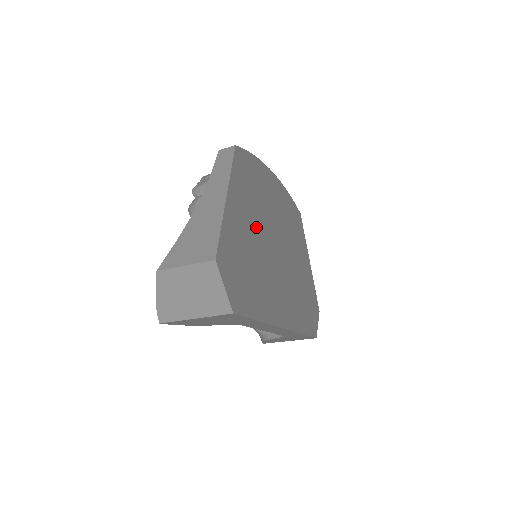
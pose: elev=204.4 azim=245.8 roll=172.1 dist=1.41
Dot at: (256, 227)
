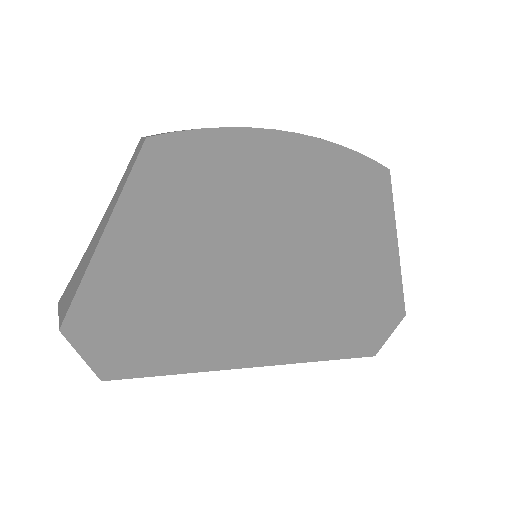
Dot at: (196, 249)
